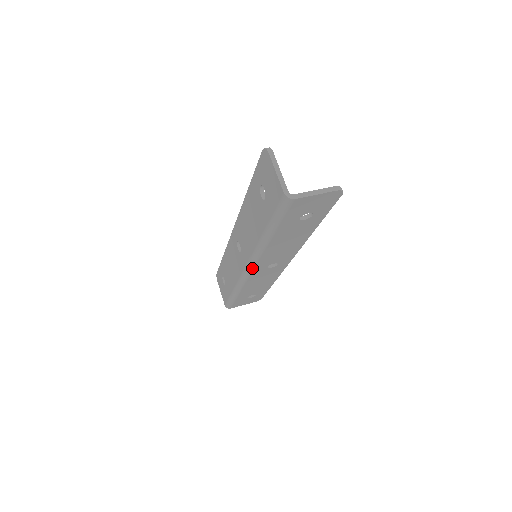
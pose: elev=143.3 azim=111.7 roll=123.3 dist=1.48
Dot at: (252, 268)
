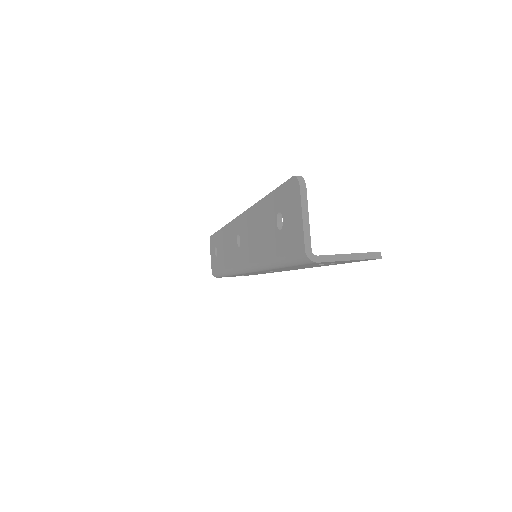
Dot at: (248, 272)
